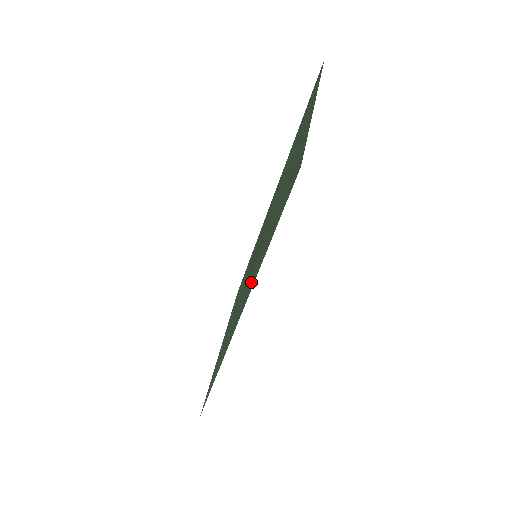
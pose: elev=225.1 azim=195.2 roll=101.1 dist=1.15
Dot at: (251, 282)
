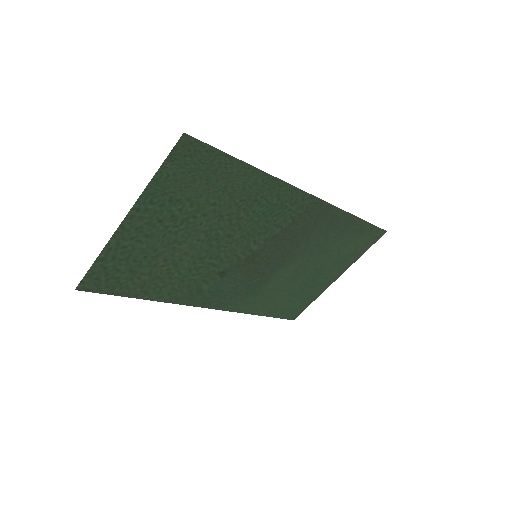
Dot at: (196, 292)
